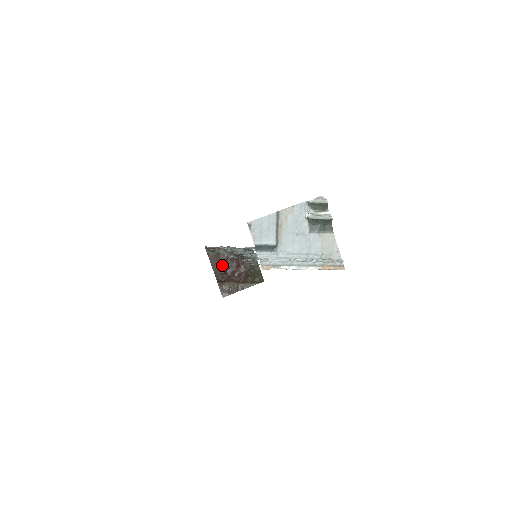
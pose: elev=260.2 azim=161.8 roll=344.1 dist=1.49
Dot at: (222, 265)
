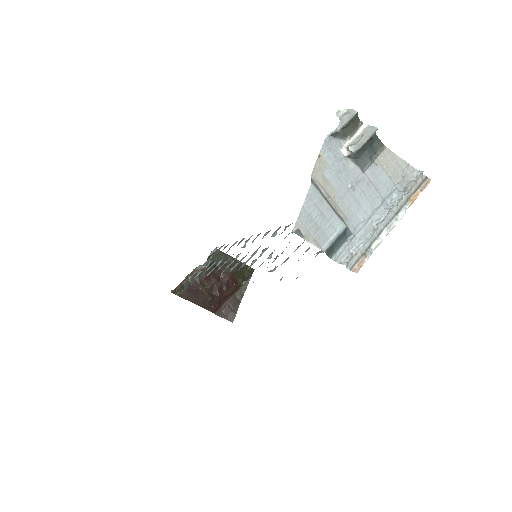
Dot at: (203, 293)
